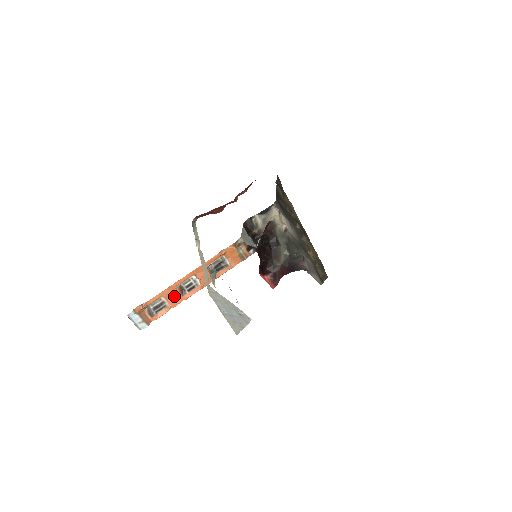
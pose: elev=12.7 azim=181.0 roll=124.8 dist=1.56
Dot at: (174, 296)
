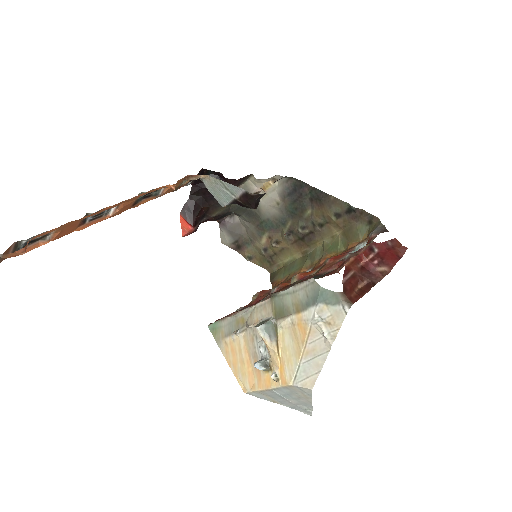
Dot at: (69, 227)
